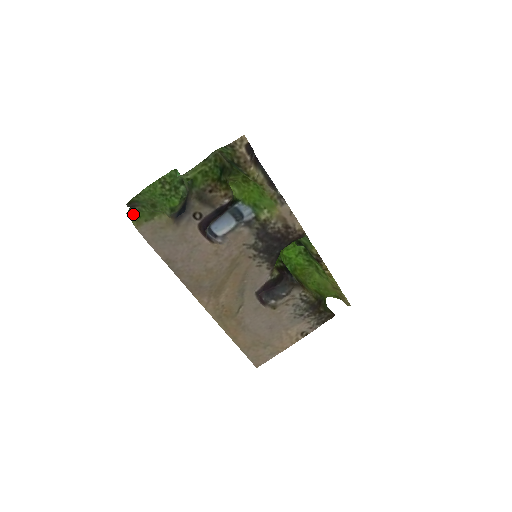
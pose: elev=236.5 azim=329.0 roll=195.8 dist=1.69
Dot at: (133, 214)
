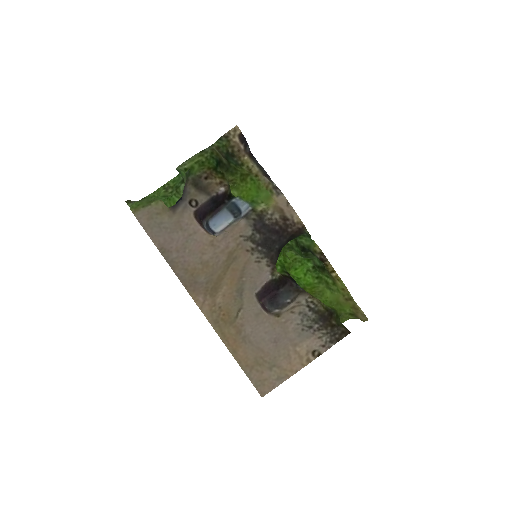
Dot at: (133, 204)
